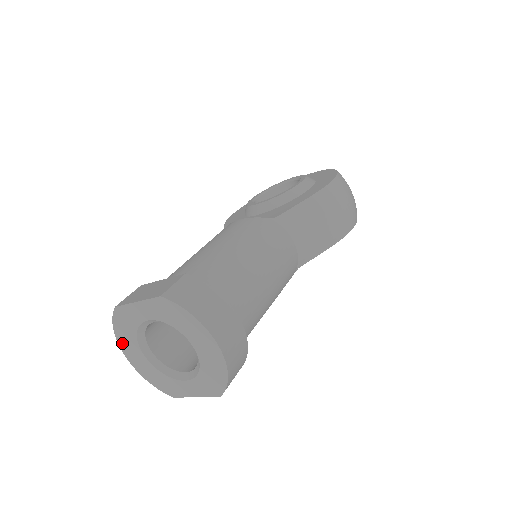
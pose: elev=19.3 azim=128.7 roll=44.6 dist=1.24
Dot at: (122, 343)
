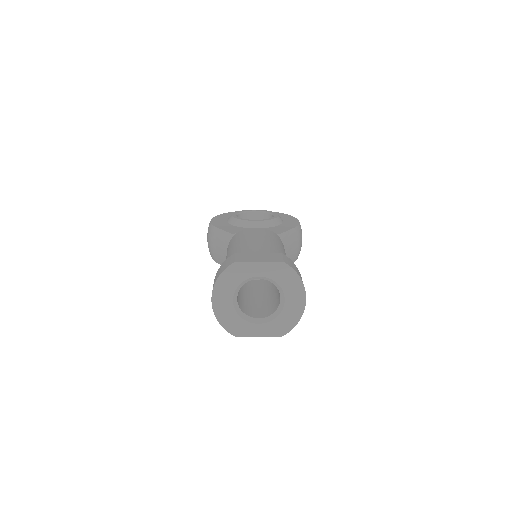
Dot at: (217, 290)
